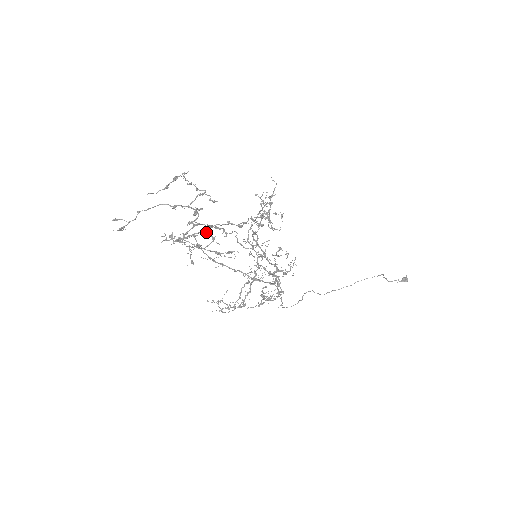
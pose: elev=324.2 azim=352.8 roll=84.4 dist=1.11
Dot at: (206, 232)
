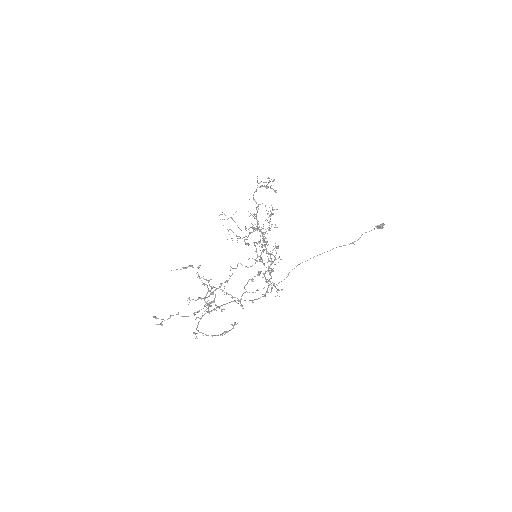
Dot at: occluded
